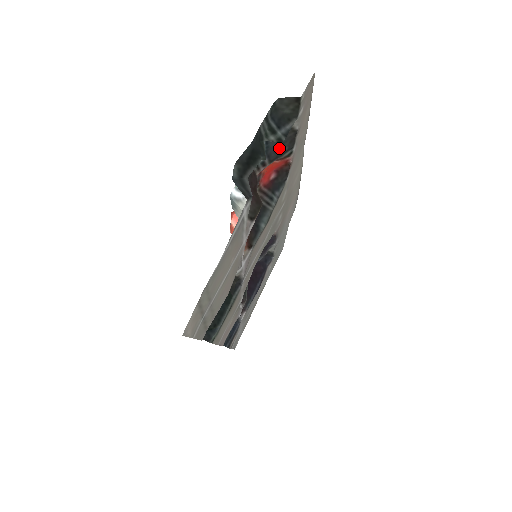
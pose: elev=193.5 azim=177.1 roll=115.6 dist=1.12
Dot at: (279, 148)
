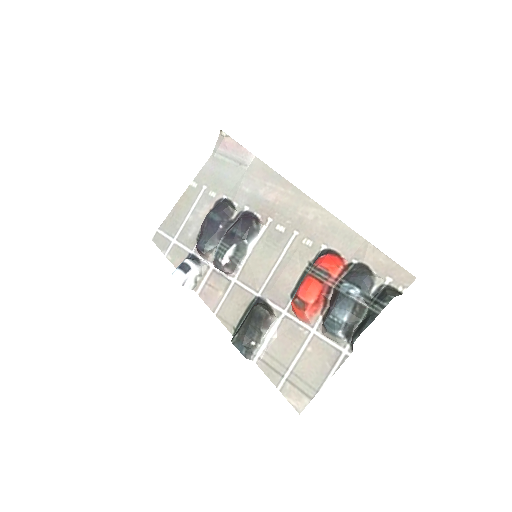
Dot at: (354, 274)
